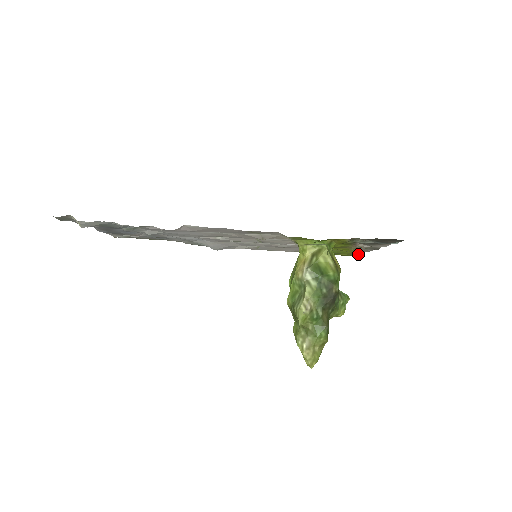
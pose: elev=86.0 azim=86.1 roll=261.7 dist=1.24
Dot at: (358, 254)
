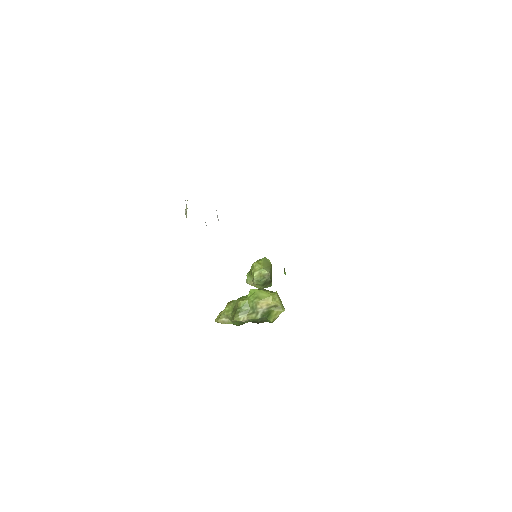
Dot at: occluded
